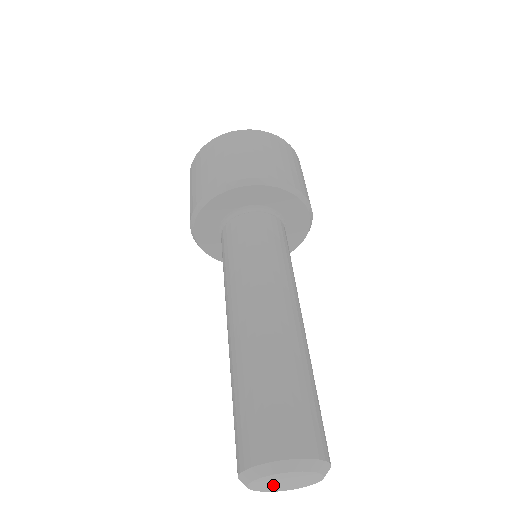
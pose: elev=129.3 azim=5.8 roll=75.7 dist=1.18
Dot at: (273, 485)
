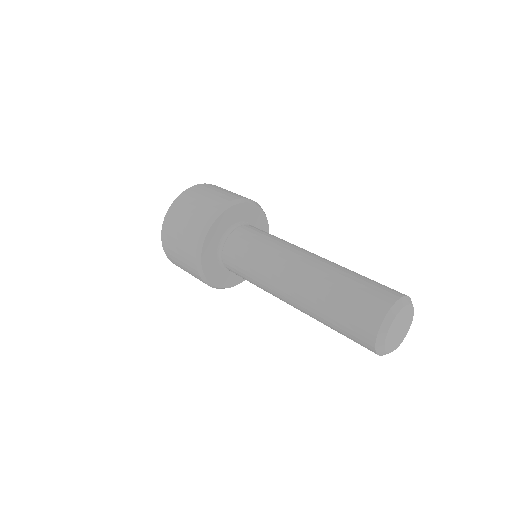
Dot at: (396, 338)
